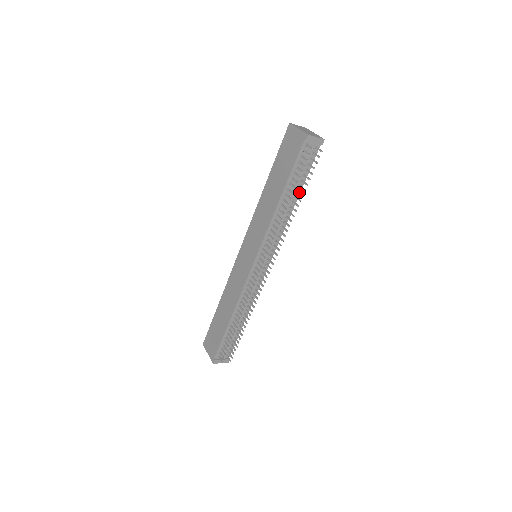
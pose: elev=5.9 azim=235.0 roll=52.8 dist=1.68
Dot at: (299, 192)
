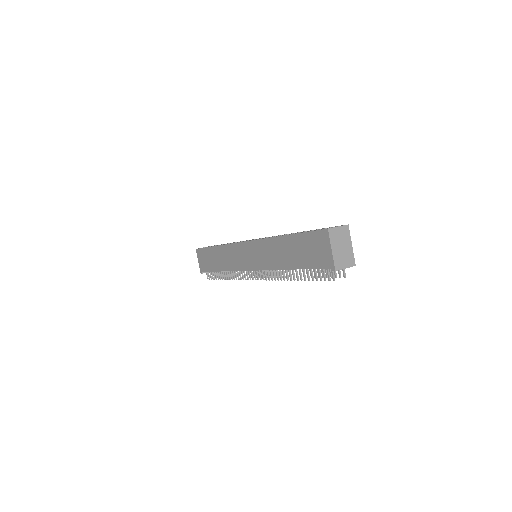
Dot at: occluded
